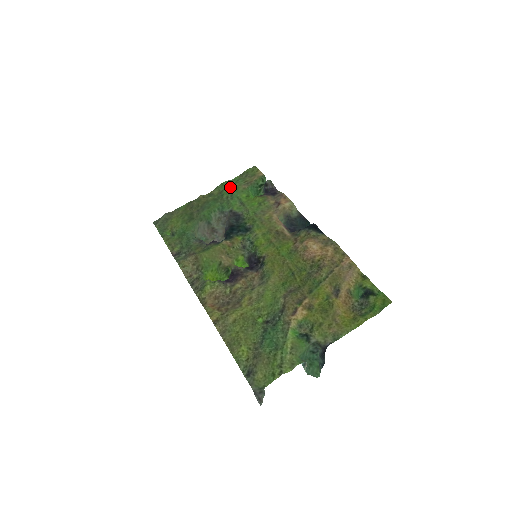
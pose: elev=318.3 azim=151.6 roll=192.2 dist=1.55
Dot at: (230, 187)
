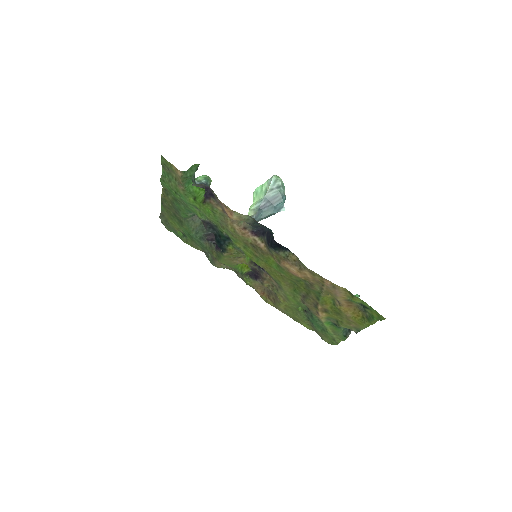
Dot at: (171, 189)
